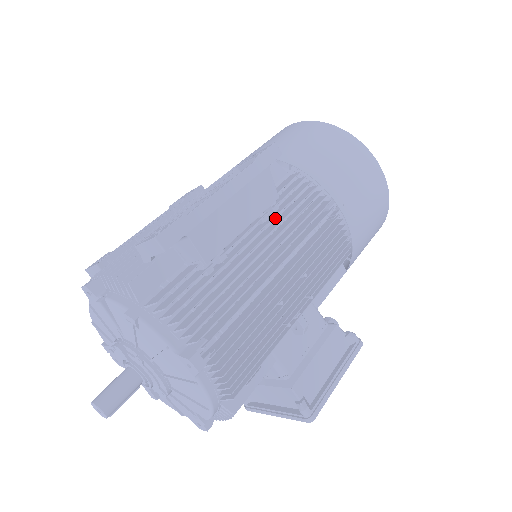
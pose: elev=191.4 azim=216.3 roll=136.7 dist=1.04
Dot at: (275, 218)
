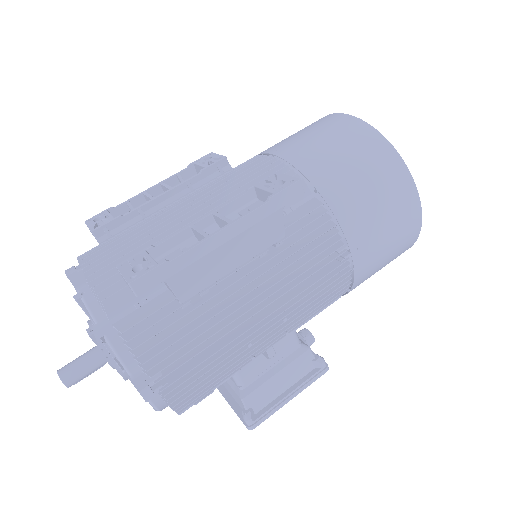
Dot at: occluded
